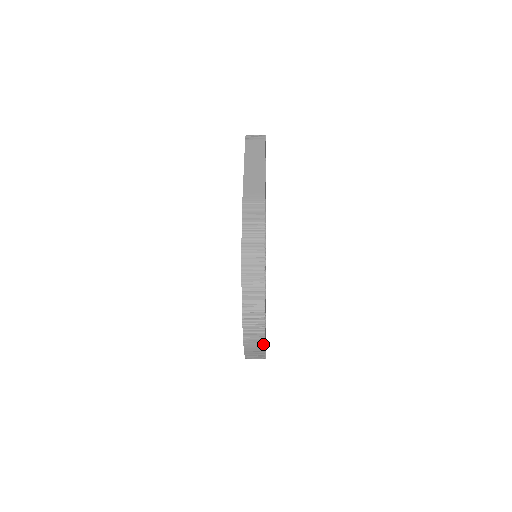
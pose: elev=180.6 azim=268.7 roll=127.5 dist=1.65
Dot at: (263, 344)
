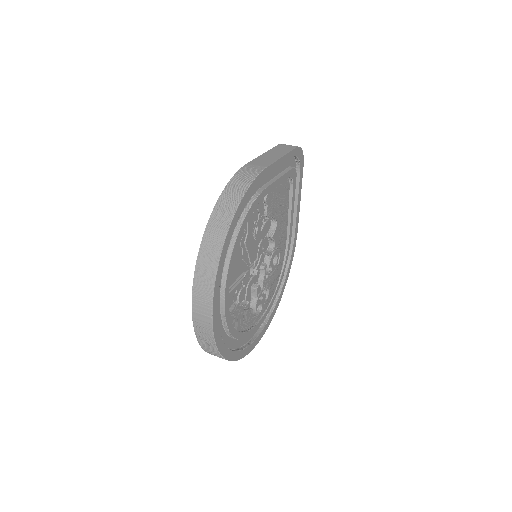
Dot at: (210, 310)
